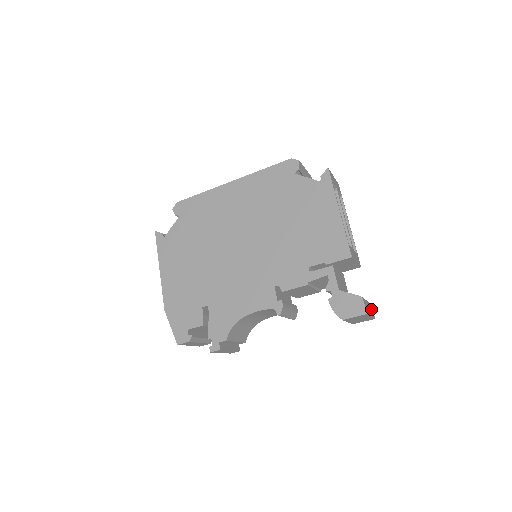
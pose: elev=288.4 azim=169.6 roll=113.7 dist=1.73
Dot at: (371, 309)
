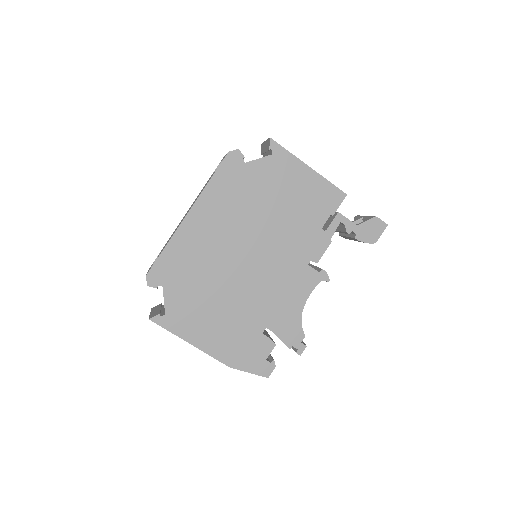
Dot at: occluded
